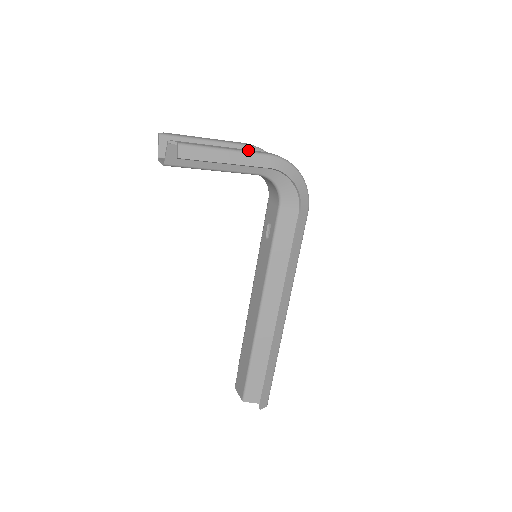
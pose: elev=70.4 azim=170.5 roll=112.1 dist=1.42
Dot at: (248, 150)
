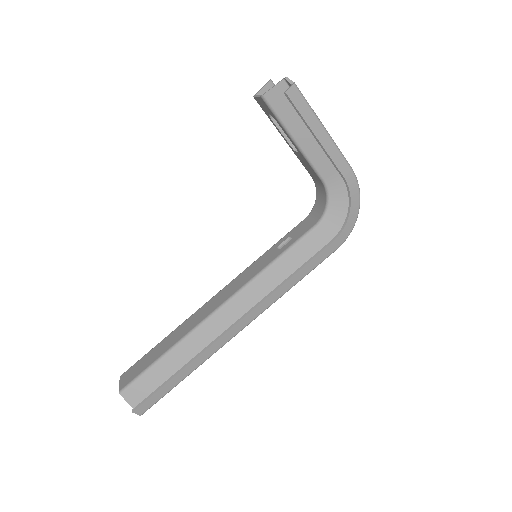
Dot at: occluded
